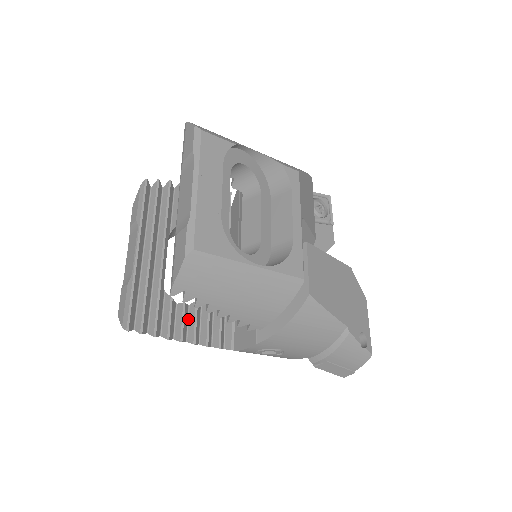
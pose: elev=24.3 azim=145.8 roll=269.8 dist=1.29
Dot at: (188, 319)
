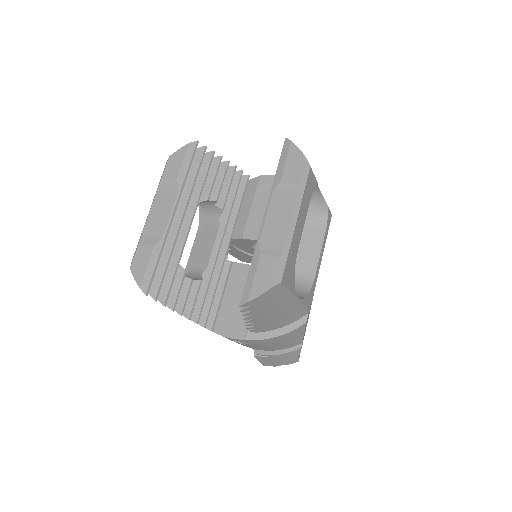
Dot at: occluded
